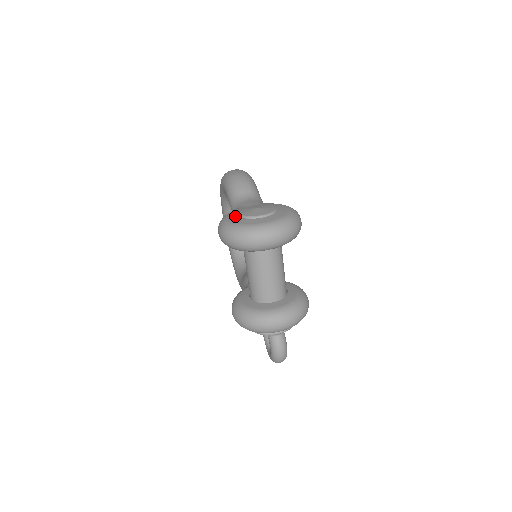
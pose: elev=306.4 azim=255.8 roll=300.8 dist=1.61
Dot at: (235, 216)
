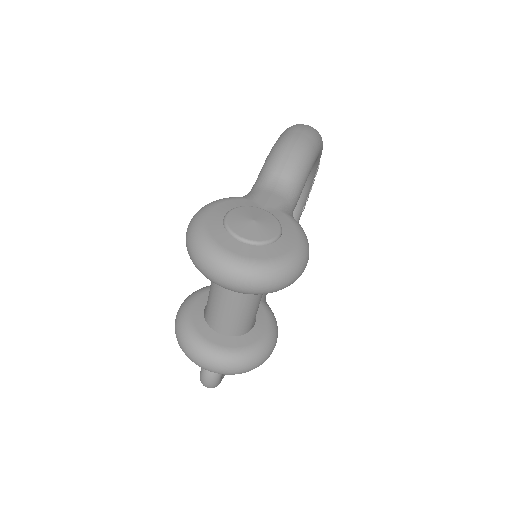
Dot at: (221, 213)
